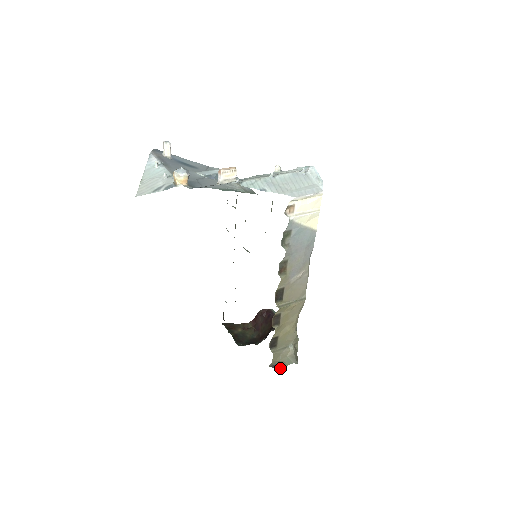
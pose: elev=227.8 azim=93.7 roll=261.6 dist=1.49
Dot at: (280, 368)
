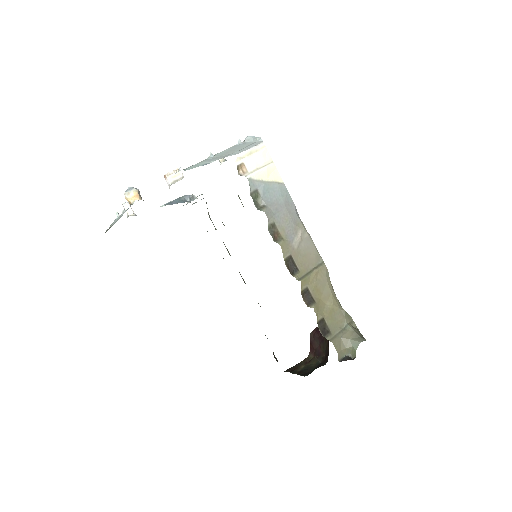
Dot at: (352, 359)
